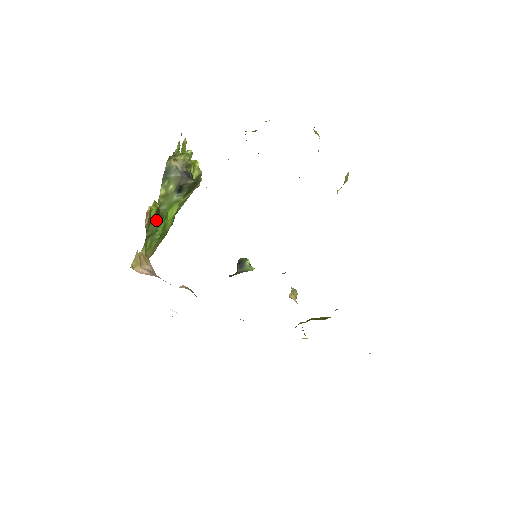
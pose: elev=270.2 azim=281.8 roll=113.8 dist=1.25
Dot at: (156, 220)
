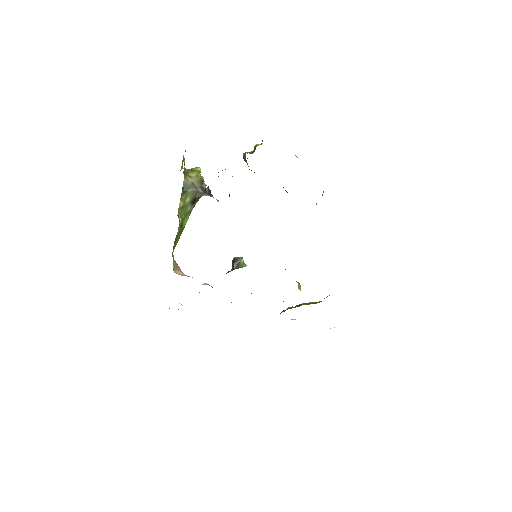
Dot at: occluded
